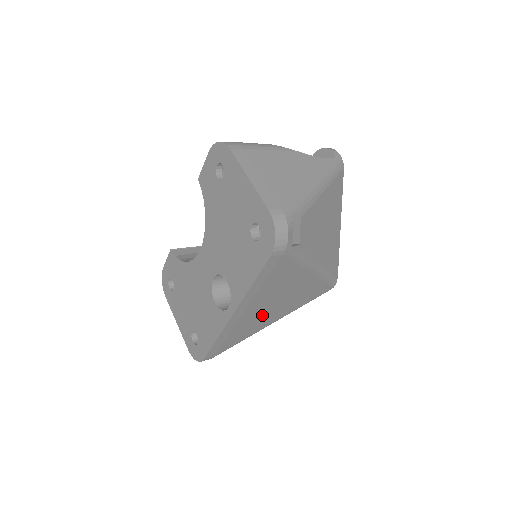
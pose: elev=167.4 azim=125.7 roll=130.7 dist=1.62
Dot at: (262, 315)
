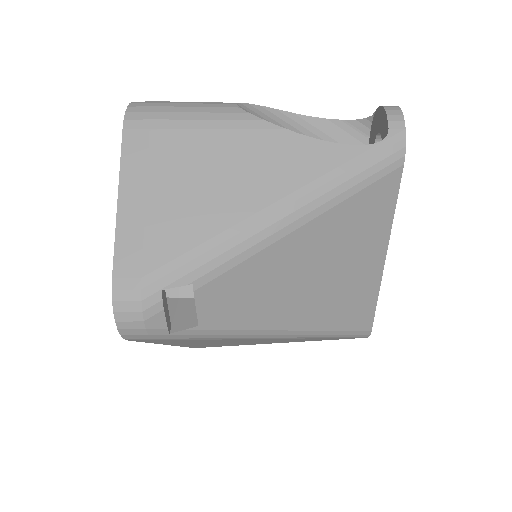
Dot at: occluded
